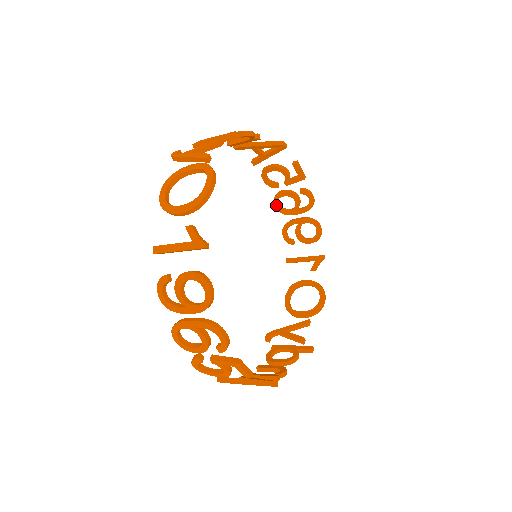
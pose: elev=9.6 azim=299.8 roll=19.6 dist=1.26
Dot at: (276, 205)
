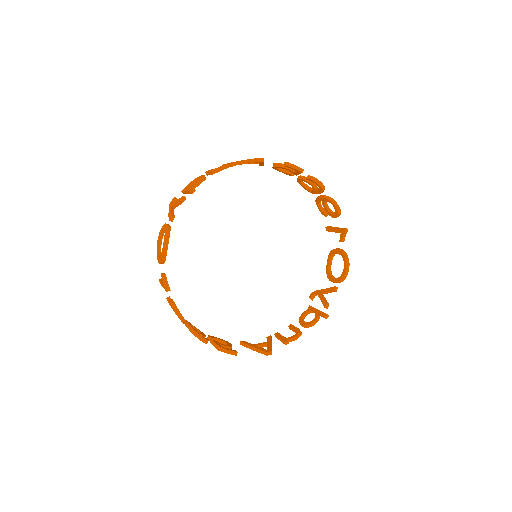
Dot at: (302, 186)
